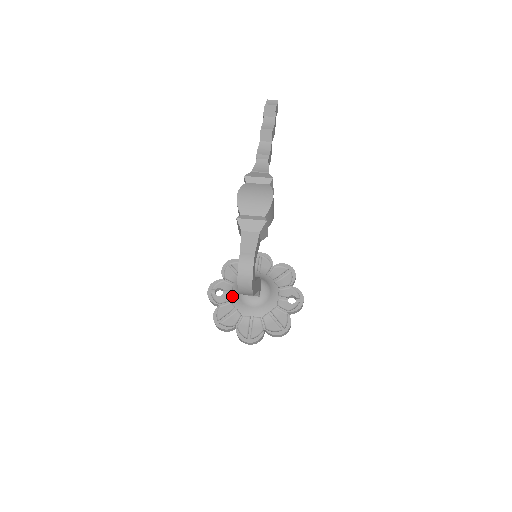
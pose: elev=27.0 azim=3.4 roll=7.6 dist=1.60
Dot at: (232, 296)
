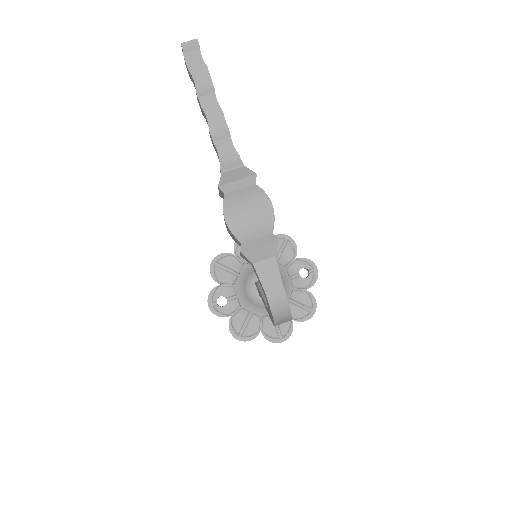
Dot at: (240, 301)
